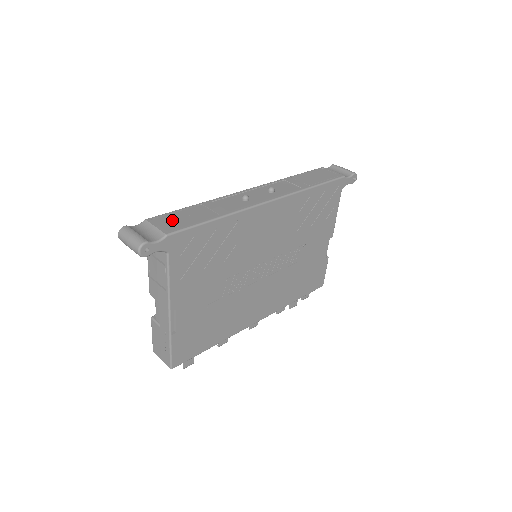
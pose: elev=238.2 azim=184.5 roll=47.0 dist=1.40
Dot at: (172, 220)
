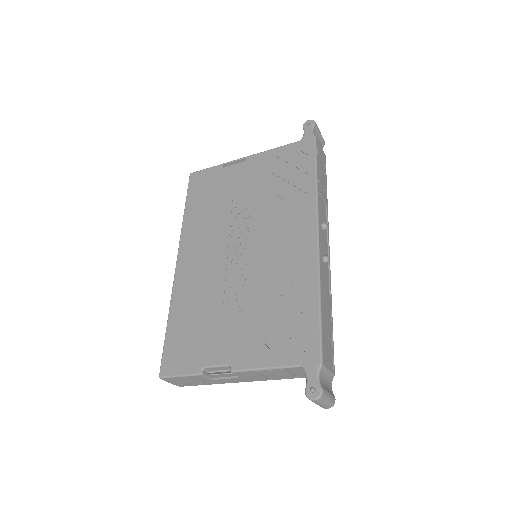
Dot at: (327, 347)
